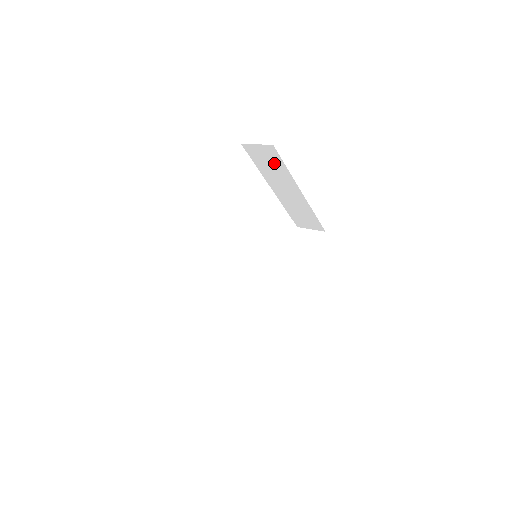
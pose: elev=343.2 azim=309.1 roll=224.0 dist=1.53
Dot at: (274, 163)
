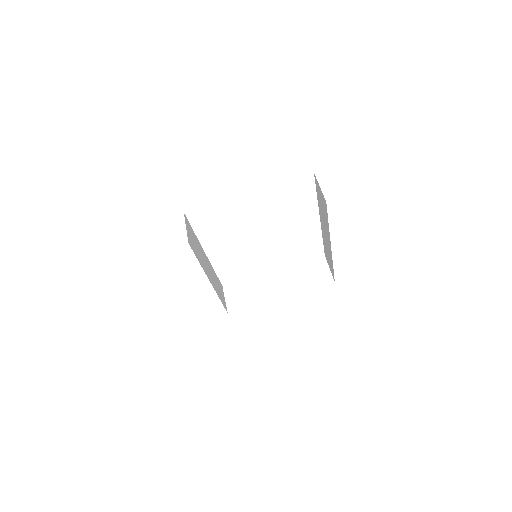
Dot at: (324, 210)
